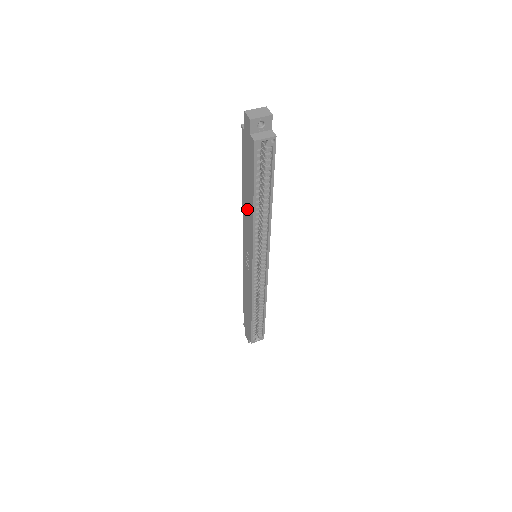
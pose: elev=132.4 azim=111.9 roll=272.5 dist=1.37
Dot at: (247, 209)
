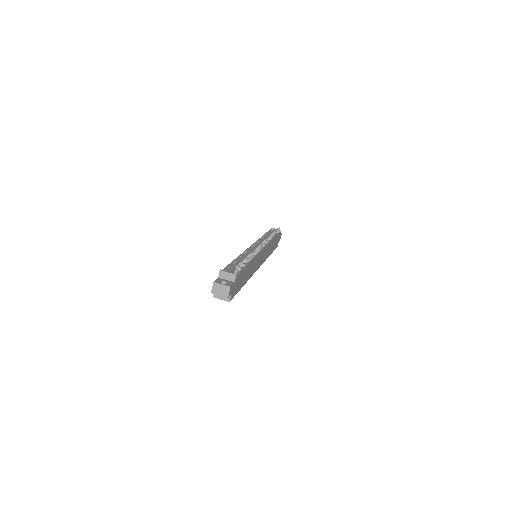
Dot at: occluded
